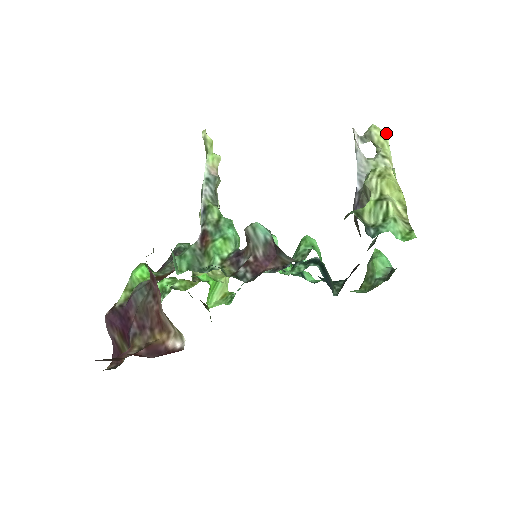
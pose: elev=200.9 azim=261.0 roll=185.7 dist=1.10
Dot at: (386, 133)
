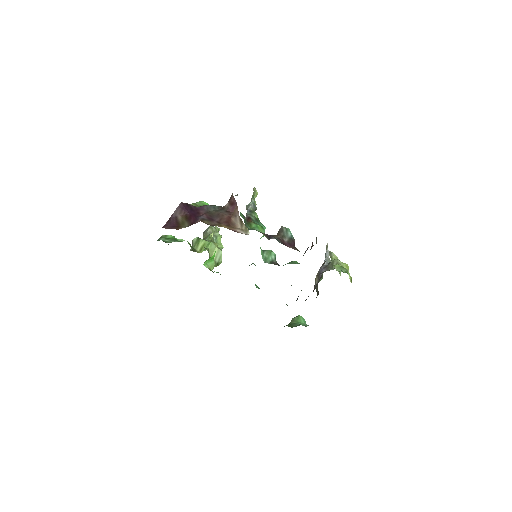
Dot at: (338, 259)
